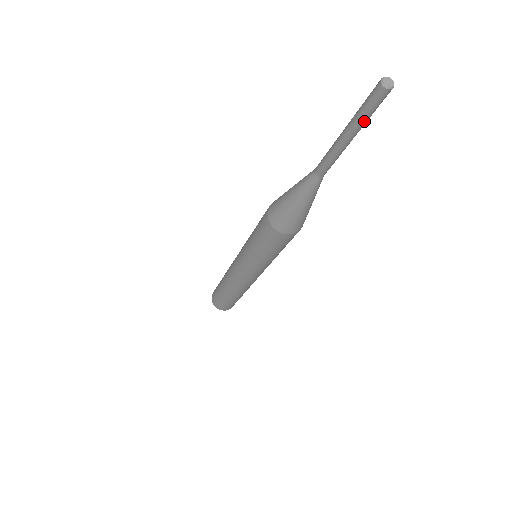
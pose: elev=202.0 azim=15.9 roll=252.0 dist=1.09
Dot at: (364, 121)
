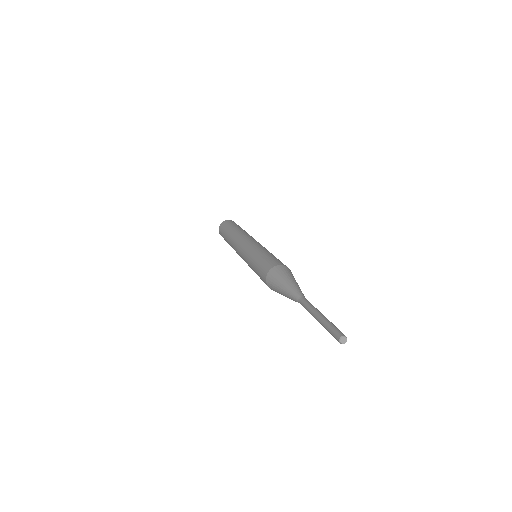
Dot at: occluded
